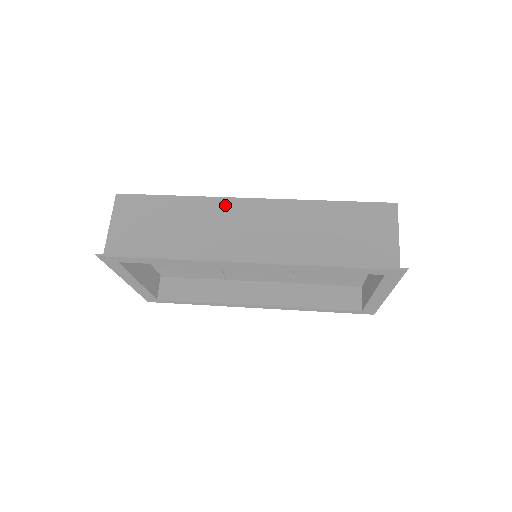
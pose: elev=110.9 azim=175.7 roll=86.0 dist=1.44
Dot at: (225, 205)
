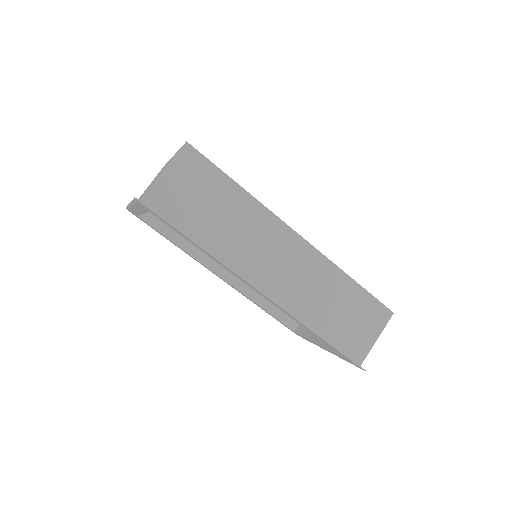
Dot at: (275, 226)
